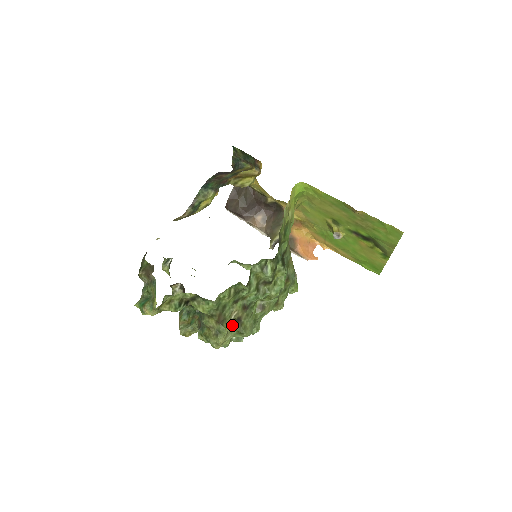
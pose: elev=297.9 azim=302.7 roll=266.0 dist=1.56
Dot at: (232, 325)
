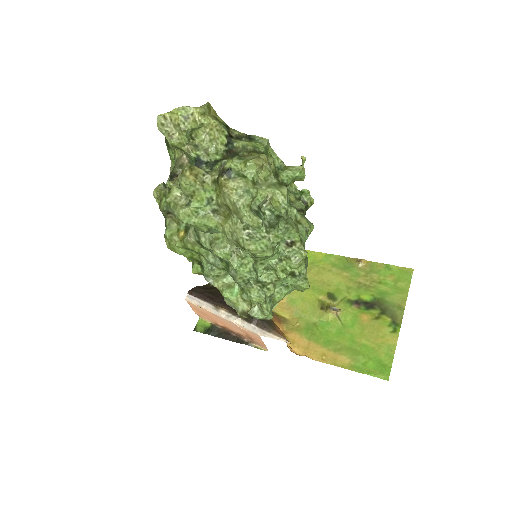
Dot at: occluded
